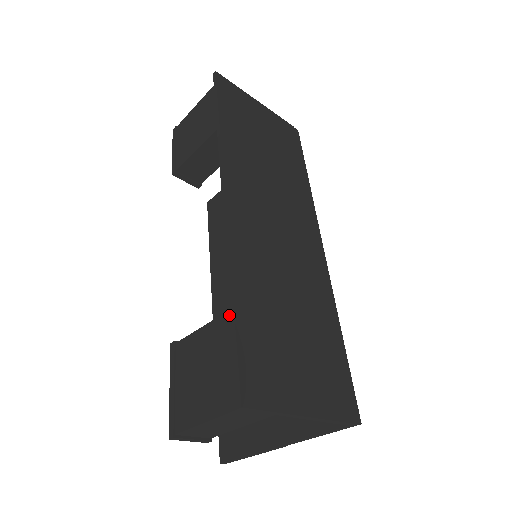
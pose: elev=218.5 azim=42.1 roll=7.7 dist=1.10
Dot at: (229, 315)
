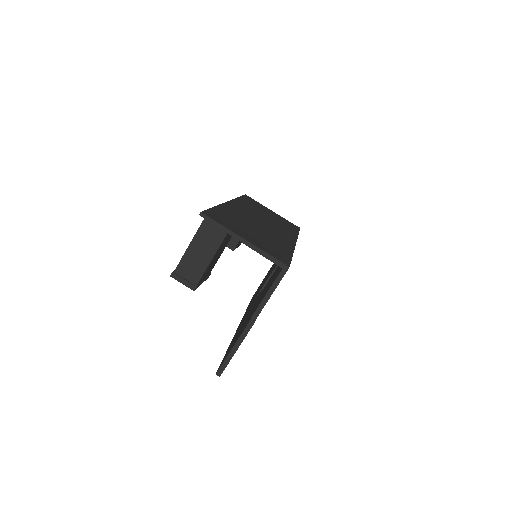
Dot at: occluded
